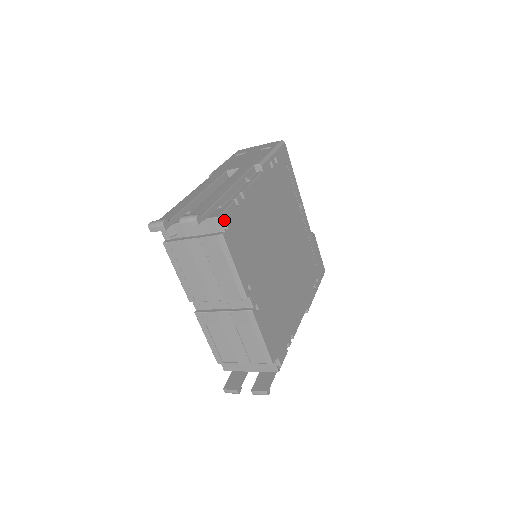
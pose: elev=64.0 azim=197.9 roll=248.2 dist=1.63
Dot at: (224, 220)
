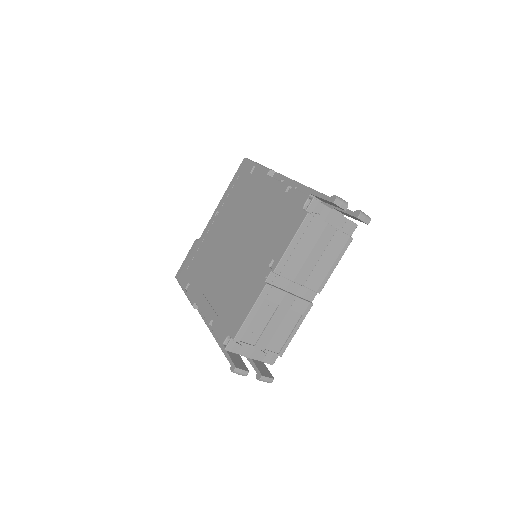
Dot at: occluded
